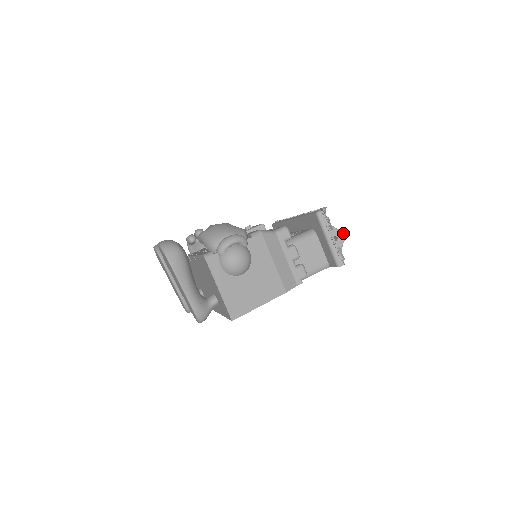
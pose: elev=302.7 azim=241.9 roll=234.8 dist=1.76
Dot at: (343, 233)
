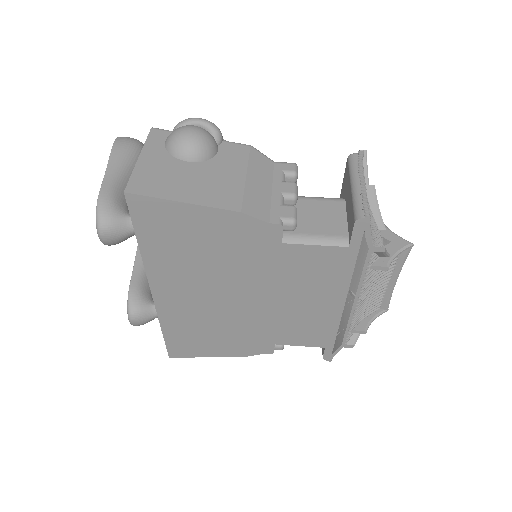
Dot at: (403, 240)
